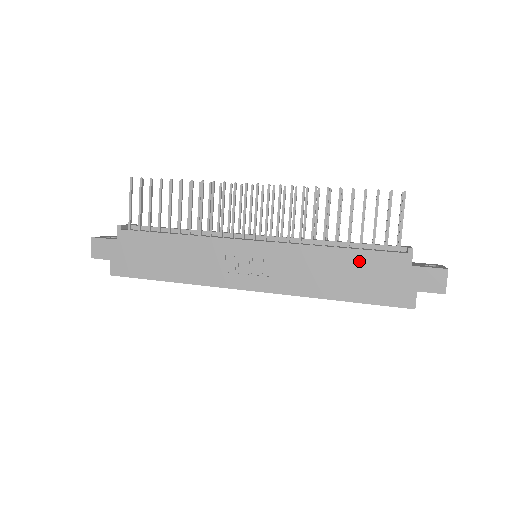
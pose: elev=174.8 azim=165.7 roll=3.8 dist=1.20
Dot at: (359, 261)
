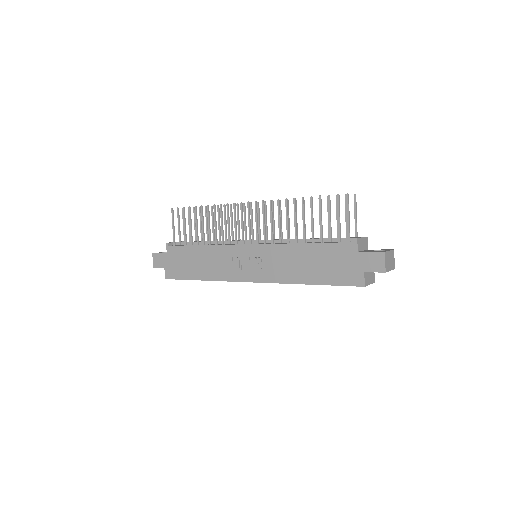
Dot at: (320, 252)
